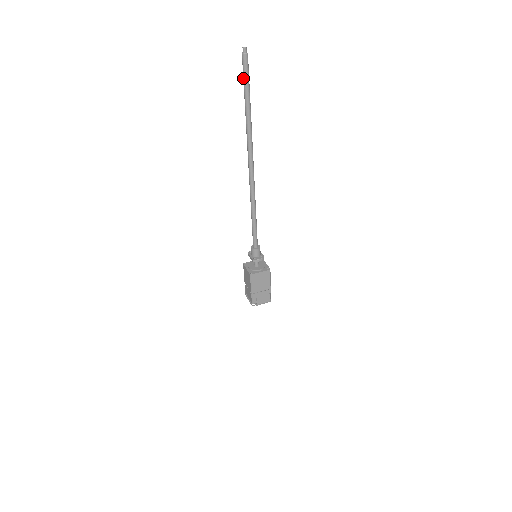
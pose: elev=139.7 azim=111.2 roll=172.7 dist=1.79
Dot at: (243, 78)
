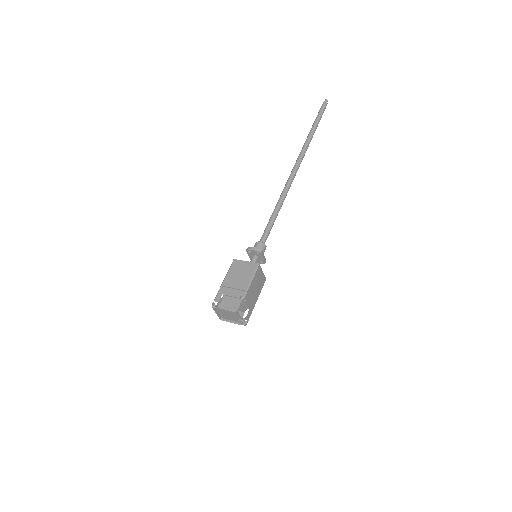
Dot at: (317, 115)
